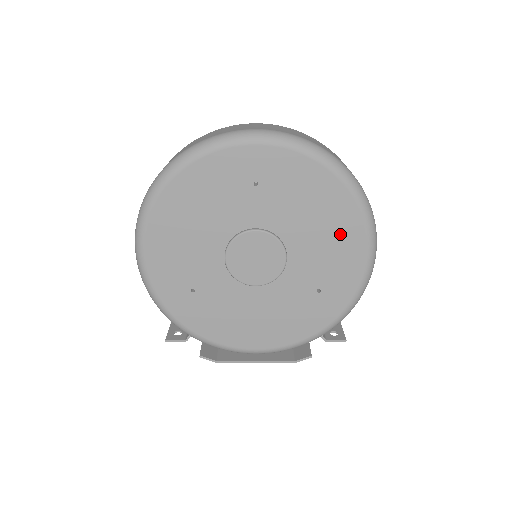
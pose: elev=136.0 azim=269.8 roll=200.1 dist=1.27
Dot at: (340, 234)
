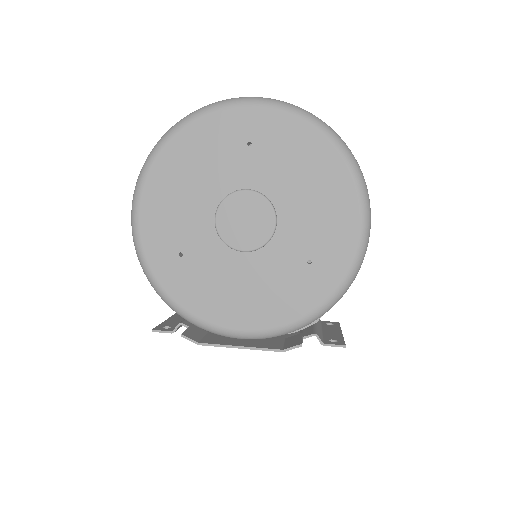
Dot at: (331, 199)
